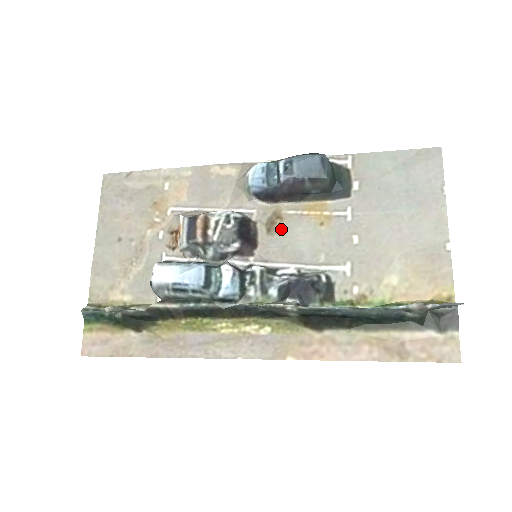
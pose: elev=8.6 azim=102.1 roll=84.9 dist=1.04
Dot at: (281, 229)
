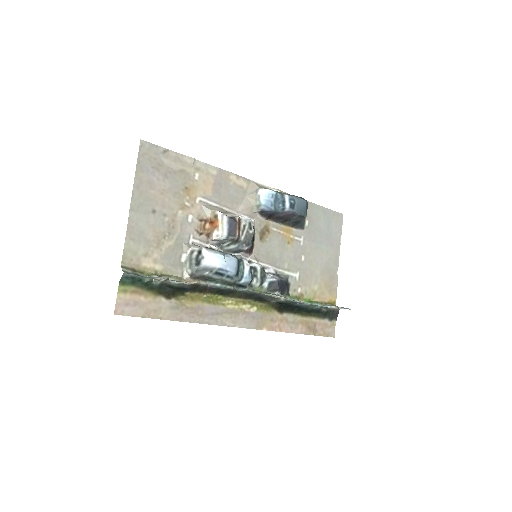
Dot at: (268, 239)
